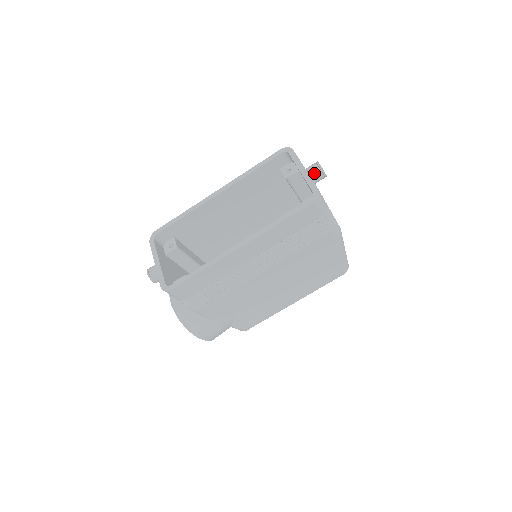
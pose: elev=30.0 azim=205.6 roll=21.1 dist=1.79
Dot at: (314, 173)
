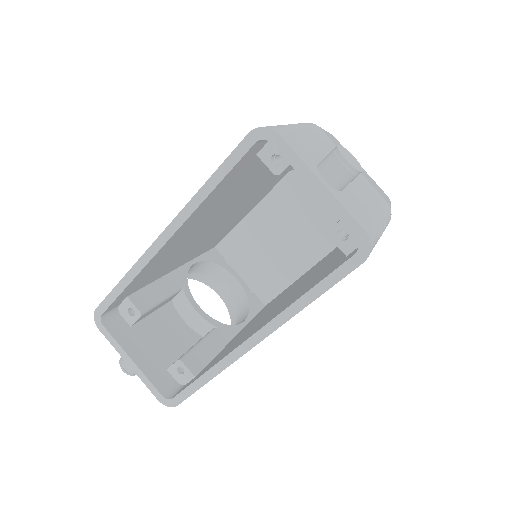
Dot at: (340, 181)
